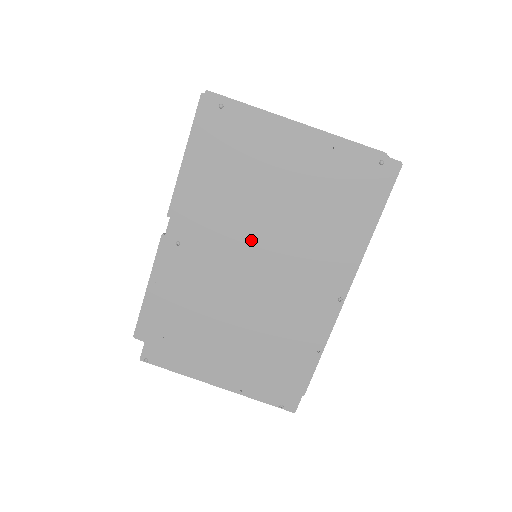
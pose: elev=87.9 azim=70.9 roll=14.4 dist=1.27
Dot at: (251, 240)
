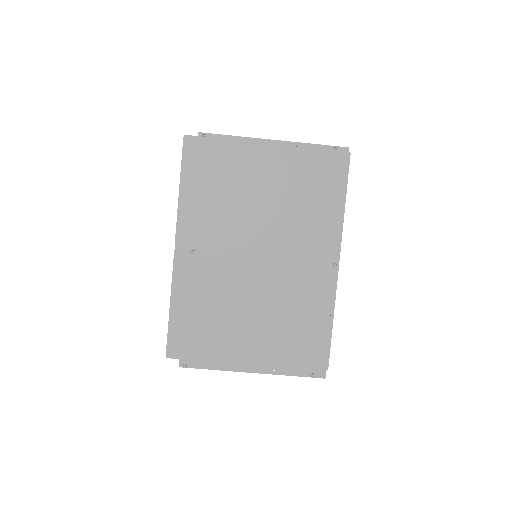
Dot at: (251, 234)
